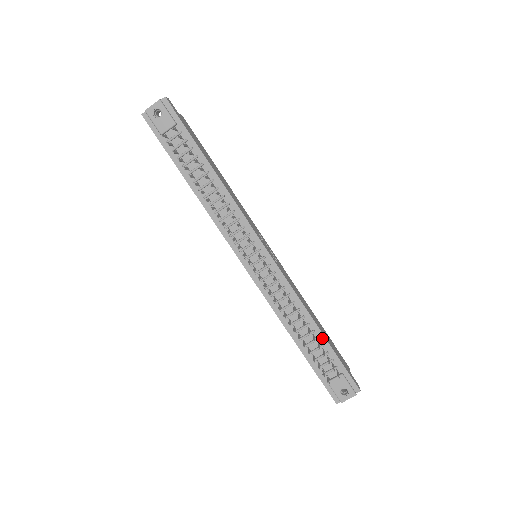
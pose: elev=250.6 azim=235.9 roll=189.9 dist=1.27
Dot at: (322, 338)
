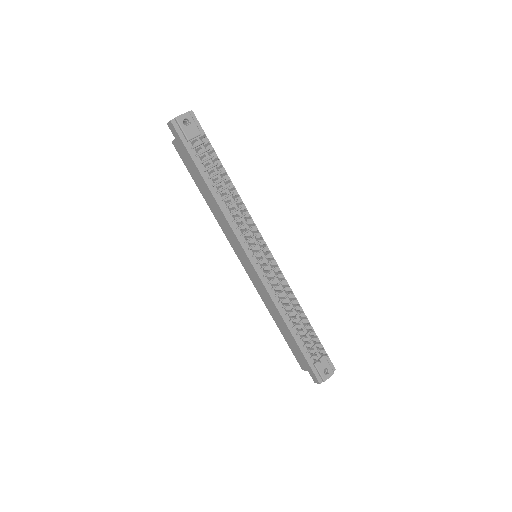
Dot at: occluded
